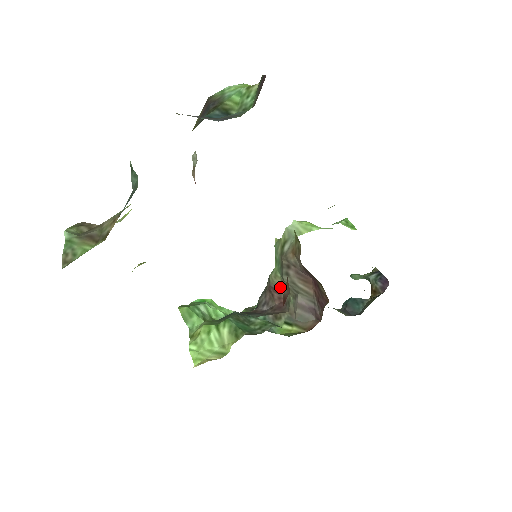
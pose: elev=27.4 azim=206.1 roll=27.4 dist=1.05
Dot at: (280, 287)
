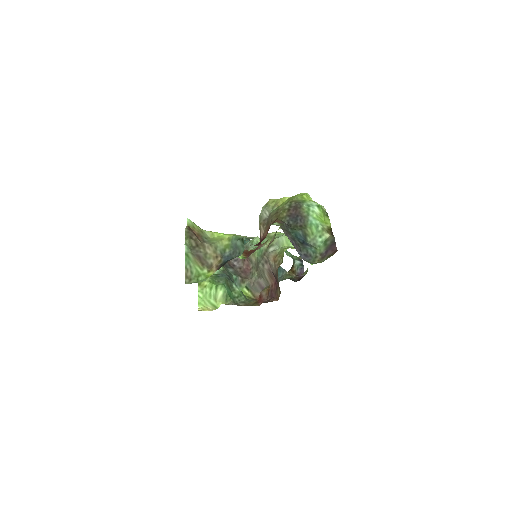
Dot at: (252, 261)
